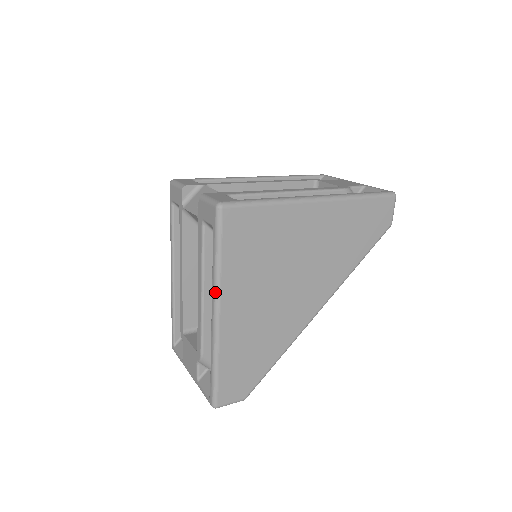
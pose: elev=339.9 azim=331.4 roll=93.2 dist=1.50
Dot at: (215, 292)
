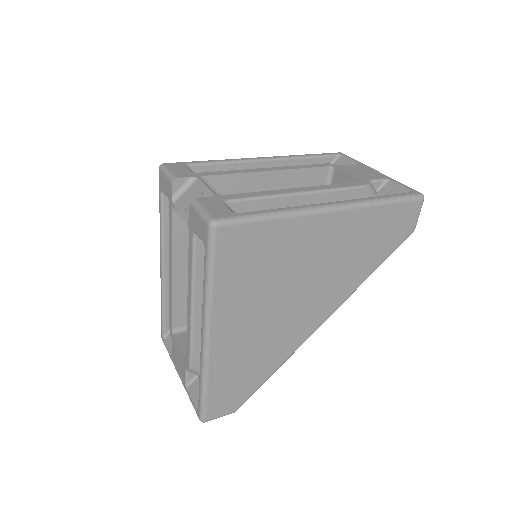
Dot at: (205, 314)
